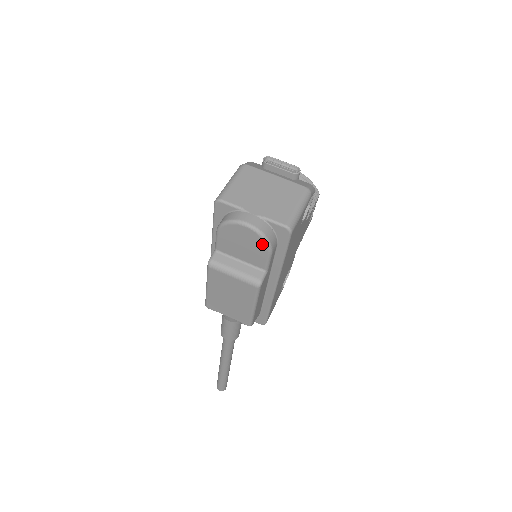
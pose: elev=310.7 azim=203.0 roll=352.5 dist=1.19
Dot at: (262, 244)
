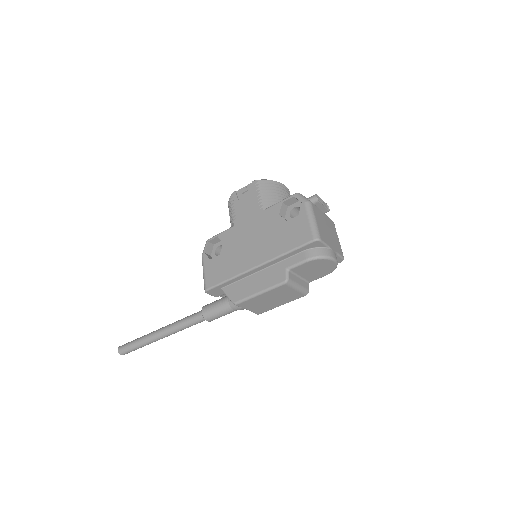
Dot at: (331, 270)
